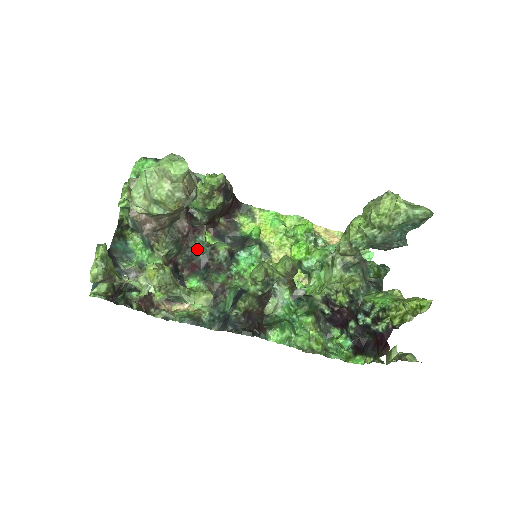
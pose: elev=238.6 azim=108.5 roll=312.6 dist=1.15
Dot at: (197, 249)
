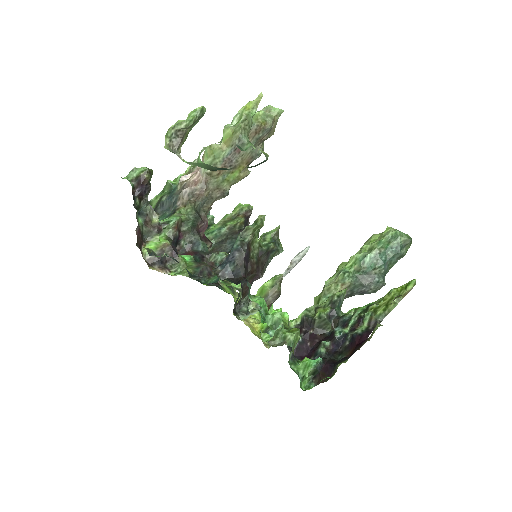
Dot at: (202, 243)
